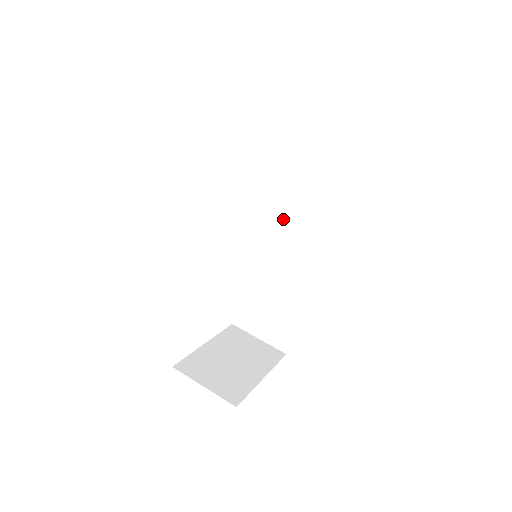
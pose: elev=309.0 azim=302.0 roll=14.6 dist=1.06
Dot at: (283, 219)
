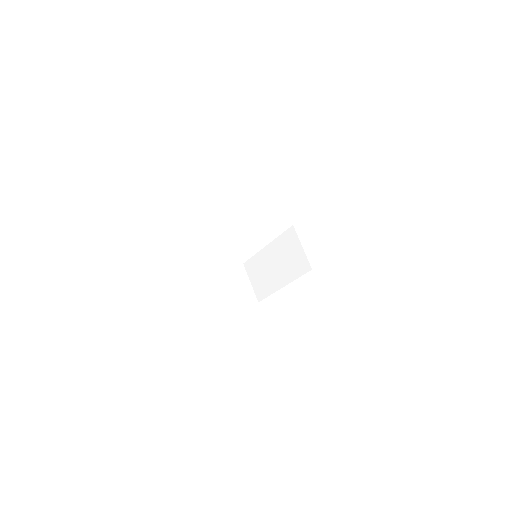
Dot at: (295, 238)
